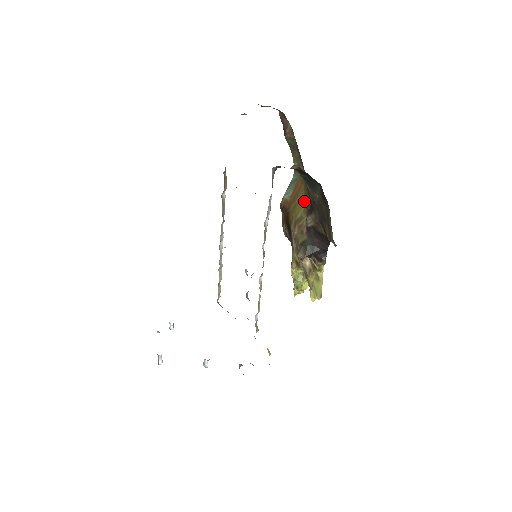
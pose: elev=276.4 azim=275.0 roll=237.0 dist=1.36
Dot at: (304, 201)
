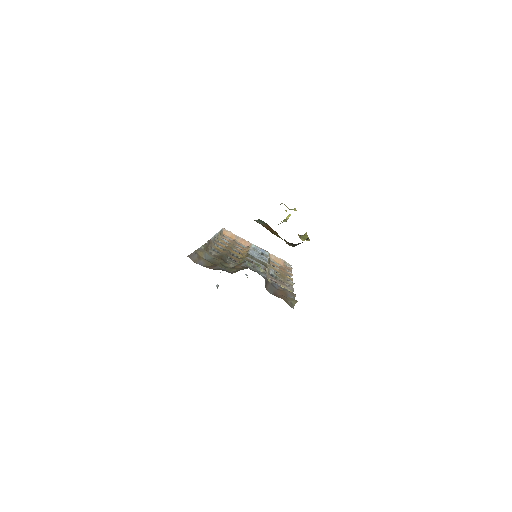
Dot at: occluded
